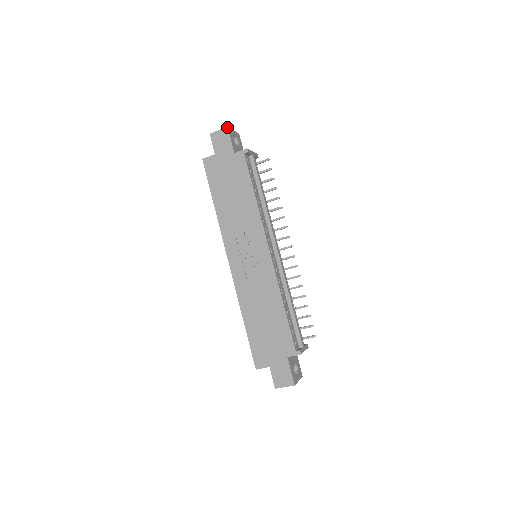
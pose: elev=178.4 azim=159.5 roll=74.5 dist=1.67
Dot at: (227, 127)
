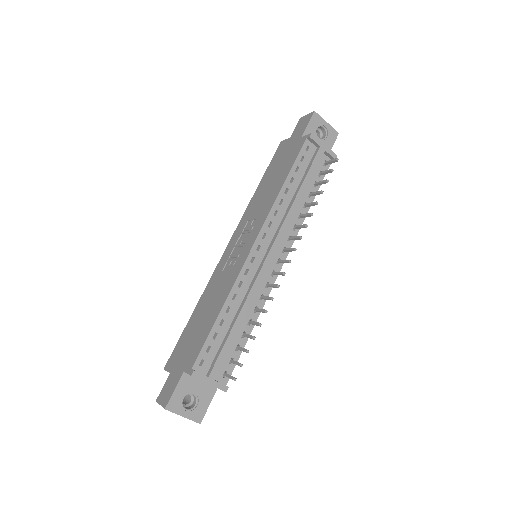
Dot at: (314, 111)
